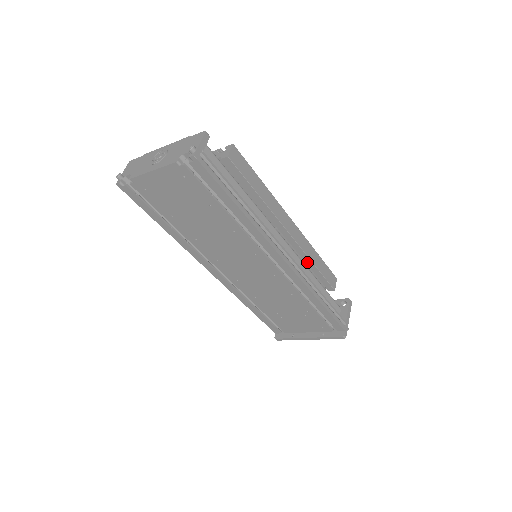
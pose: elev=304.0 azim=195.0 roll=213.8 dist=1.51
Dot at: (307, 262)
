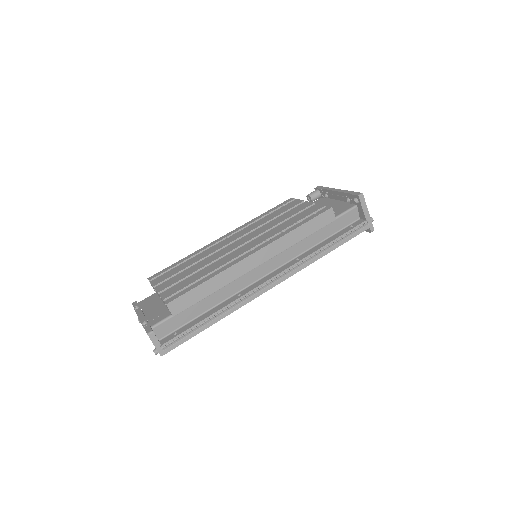
Dot at: occluded
